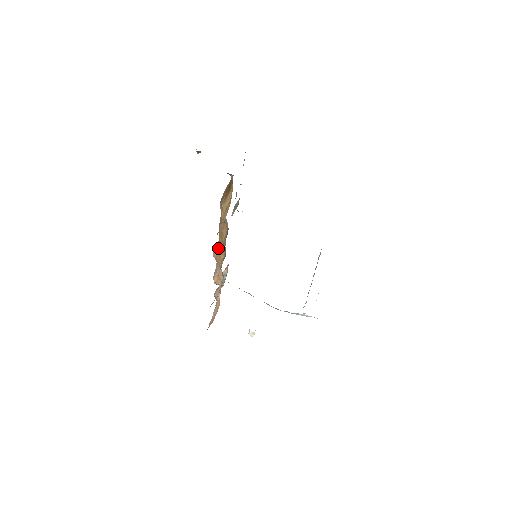
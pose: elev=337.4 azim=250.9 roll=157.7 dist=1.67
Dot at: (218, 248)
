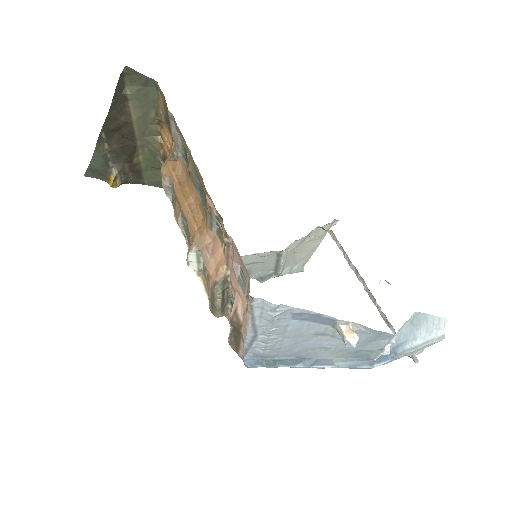
Dot at: (189, 221)
